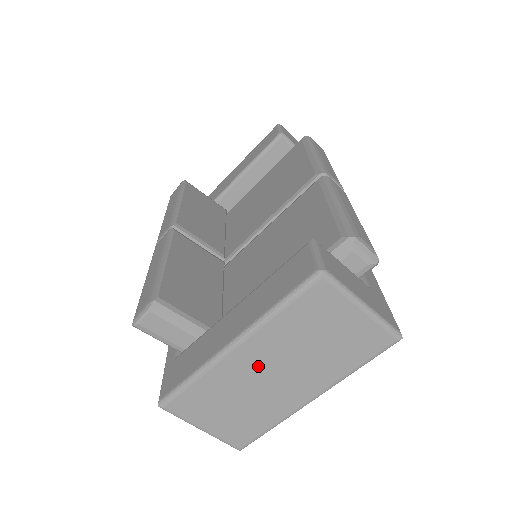
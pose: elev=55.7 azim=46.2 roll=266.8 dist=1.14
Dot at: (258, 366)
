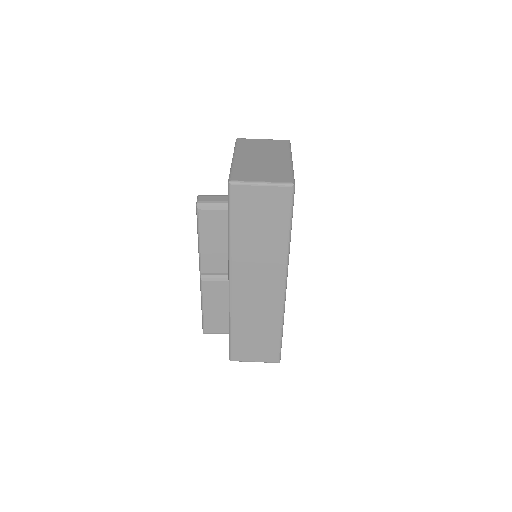
Dot at: (252, 158)
